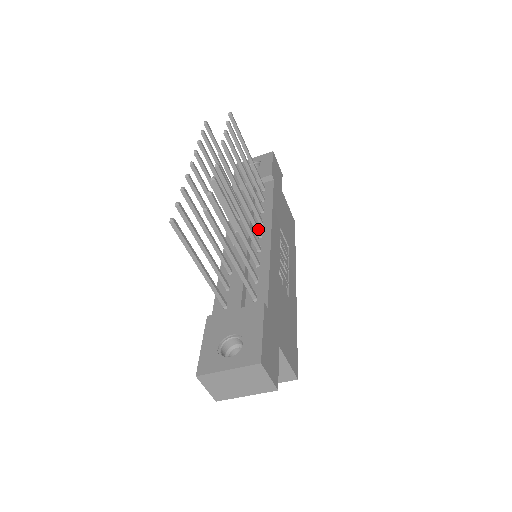
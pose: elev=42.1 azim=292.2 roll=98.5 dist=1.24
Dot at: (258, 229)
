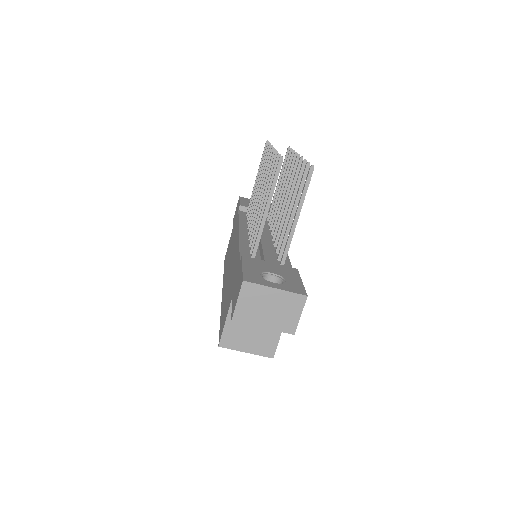
Dot at: occluded
